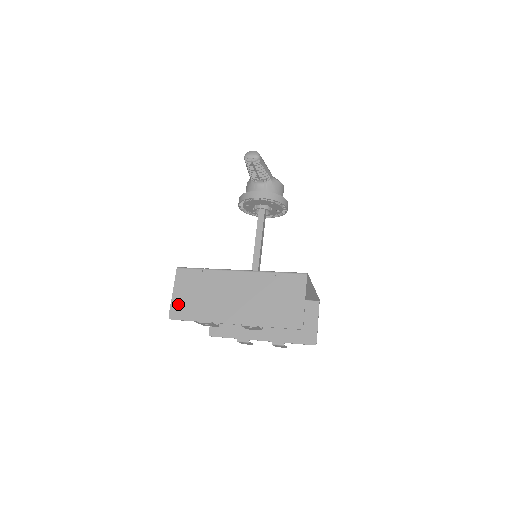
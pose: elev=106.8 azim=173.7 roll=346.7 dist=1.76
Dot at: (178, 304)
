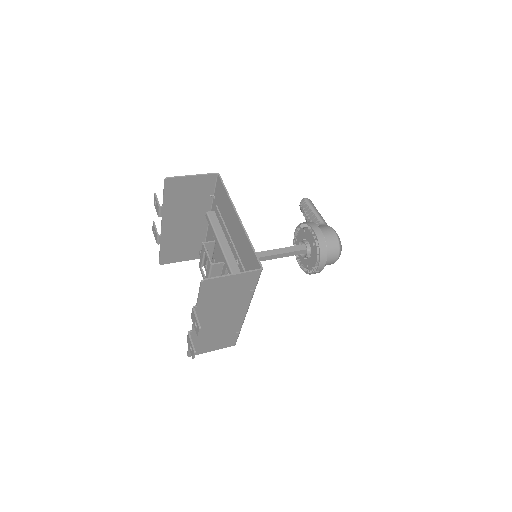
Dot at: (172, 258)
